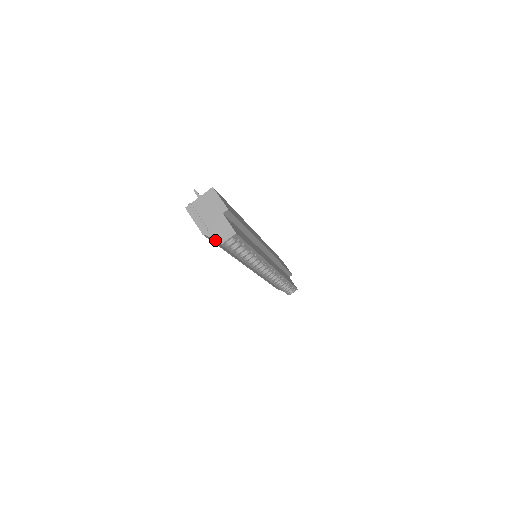
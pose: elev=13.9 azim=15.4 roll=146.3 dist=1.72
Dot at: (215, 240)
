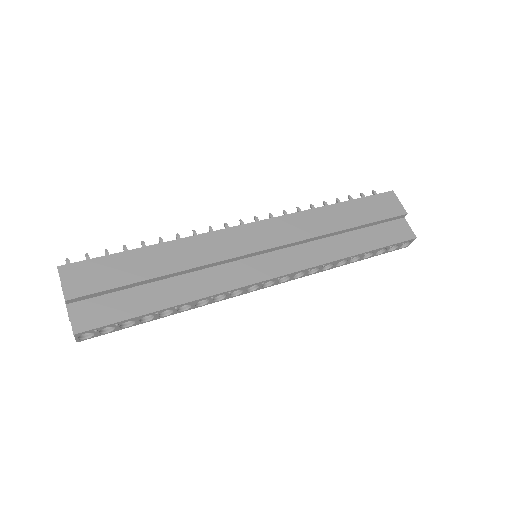
Dot at: occluded
